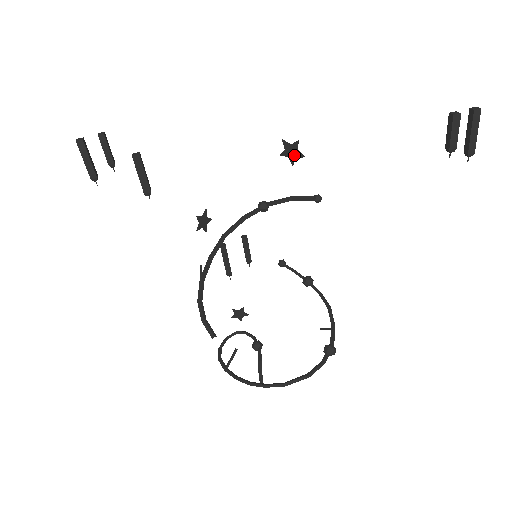
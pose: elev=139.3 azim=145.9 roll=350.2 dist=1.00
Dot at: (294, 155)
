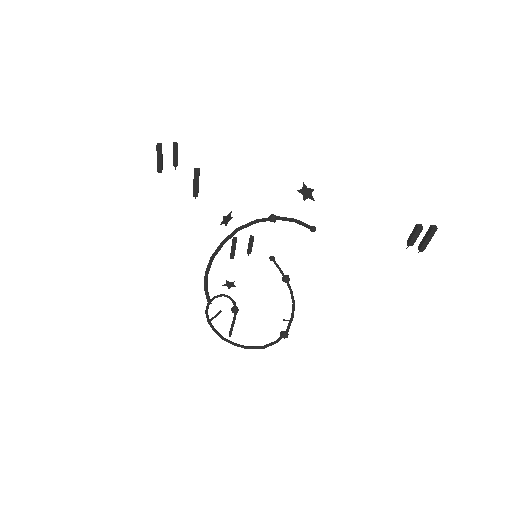
Dot at: (307, 196)
